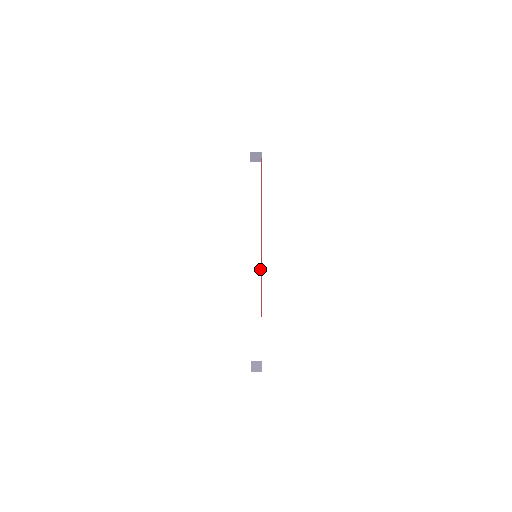
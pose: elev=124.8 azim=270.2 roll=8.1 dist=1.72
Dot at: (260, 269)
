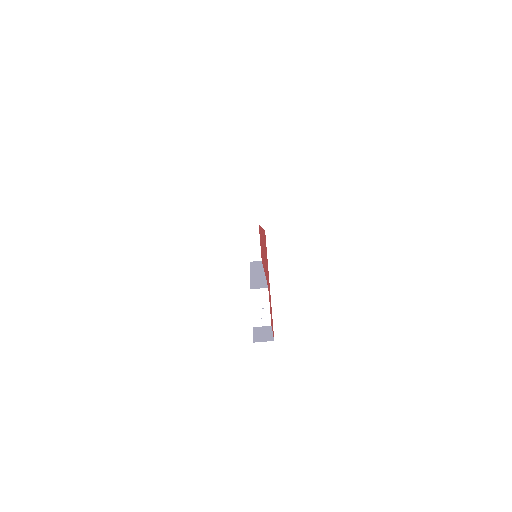
Dot at: occluded
